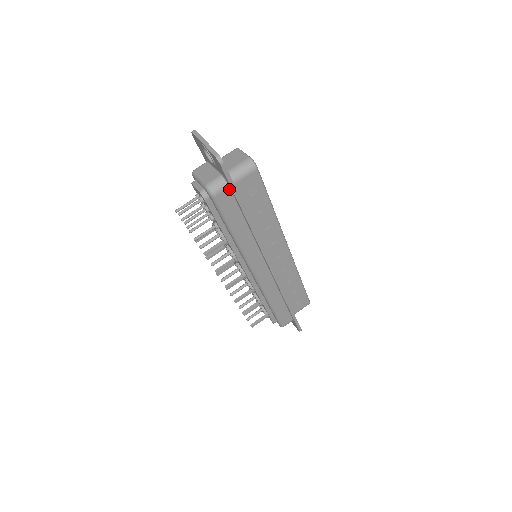
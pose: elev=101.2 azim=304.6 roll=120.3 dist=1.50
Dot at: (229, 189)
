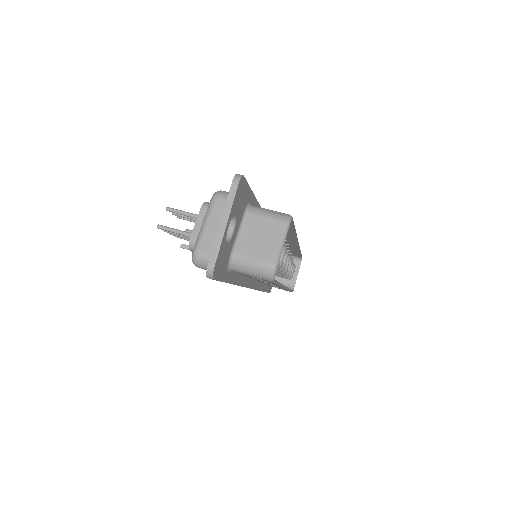
Dot at: occluded
